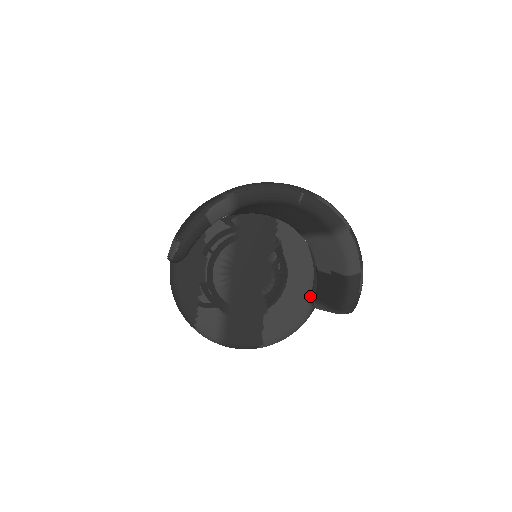
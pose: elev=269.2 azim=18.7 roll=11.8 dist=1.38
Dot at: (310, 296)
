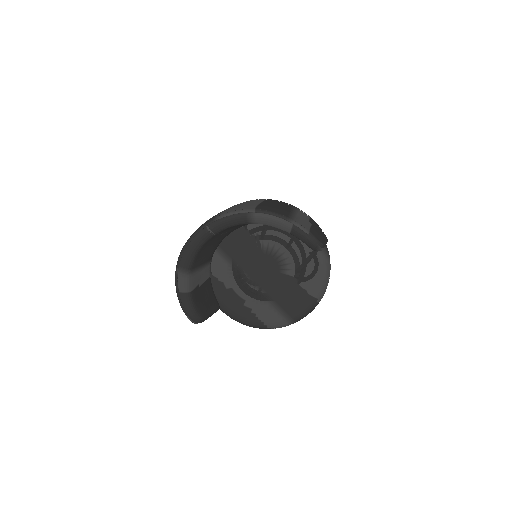
Dot at: occluded
